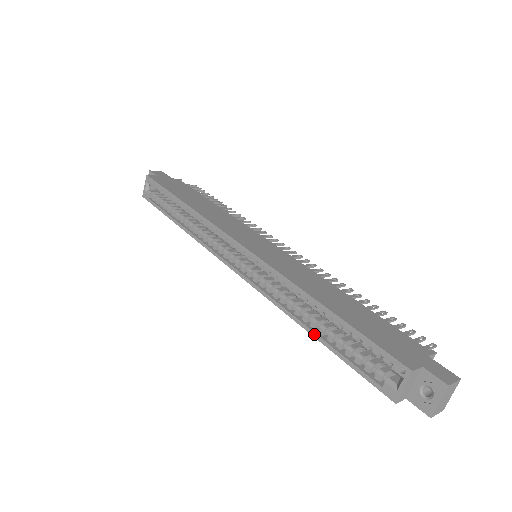
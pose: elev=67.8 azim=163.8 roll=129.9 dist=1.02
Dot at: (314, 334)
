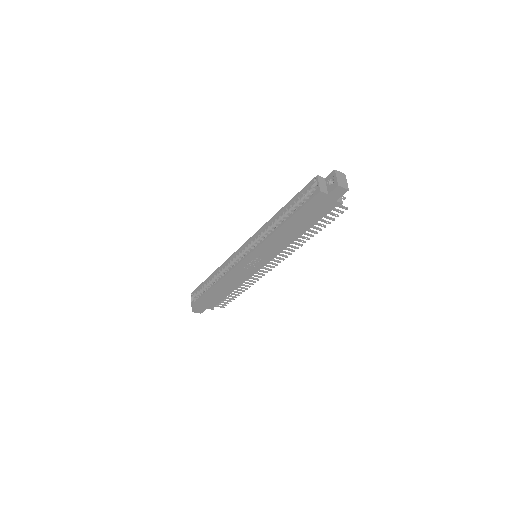
Dot at: (284, 222)
